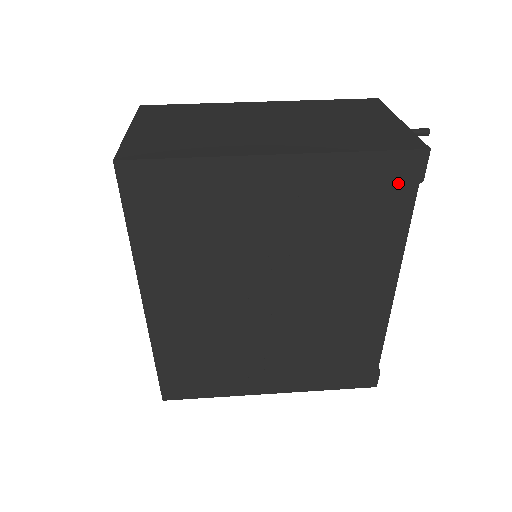
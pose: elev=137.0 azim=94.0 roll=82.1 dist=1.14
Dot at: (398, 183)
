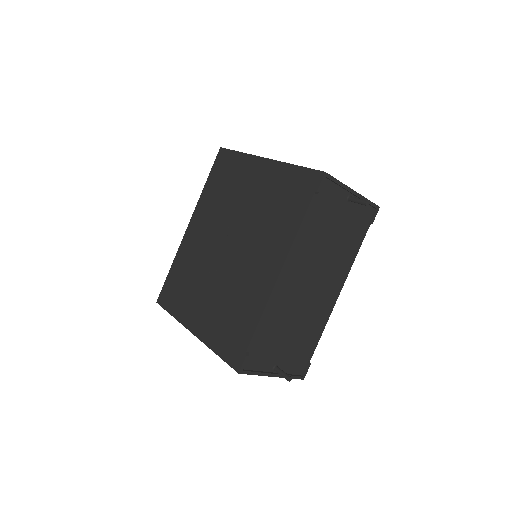
Dot at: (305, 189)
